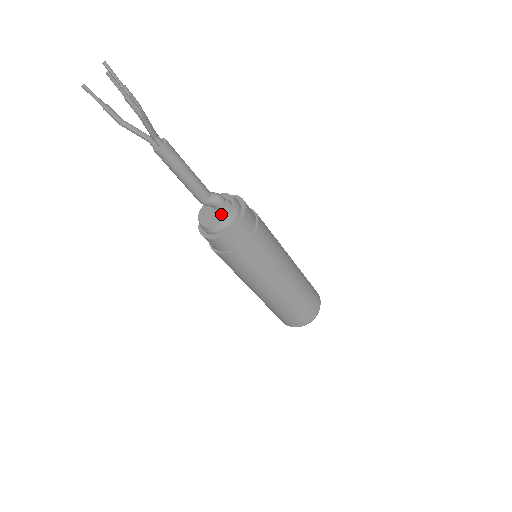
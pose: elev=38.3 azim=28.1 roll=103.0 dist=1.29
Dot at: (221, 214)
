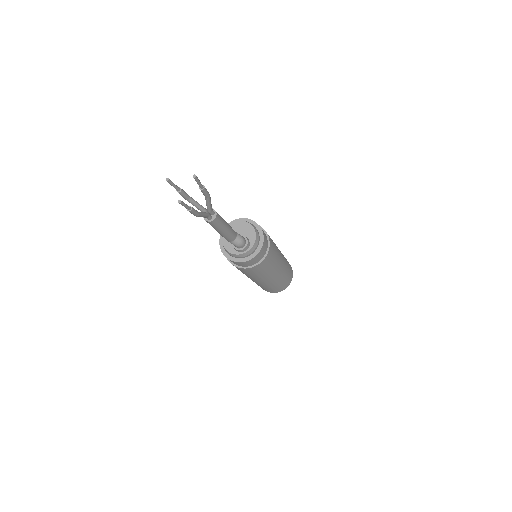
Dot at: (234, 248)
